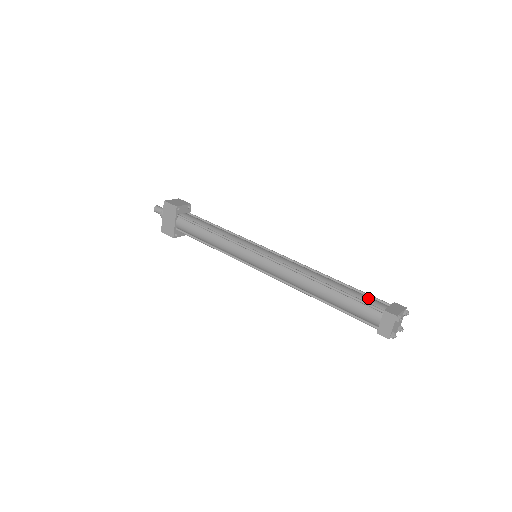
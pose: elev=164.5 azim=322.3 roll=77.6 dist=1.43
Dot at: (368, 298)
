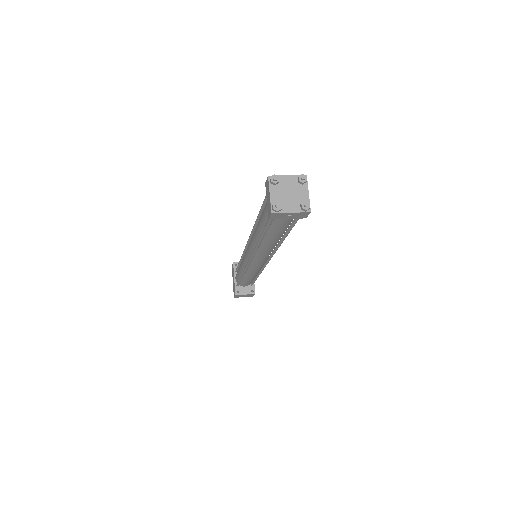
Dot at: occluded
